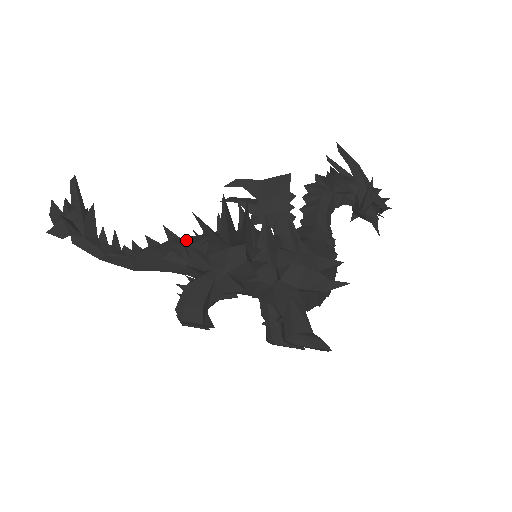
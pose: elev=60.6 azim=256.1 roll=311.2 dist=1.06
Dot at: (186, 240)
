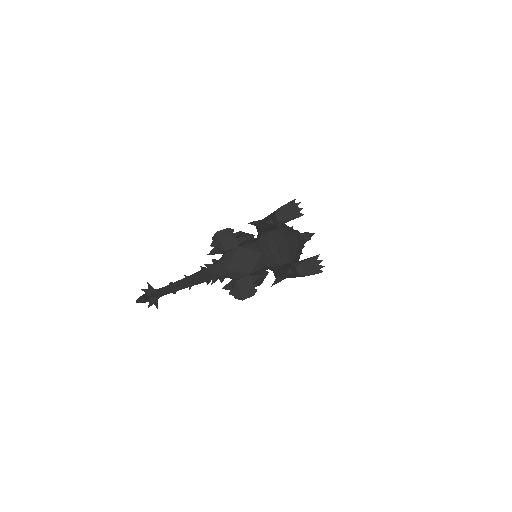
Dot at: occluded
